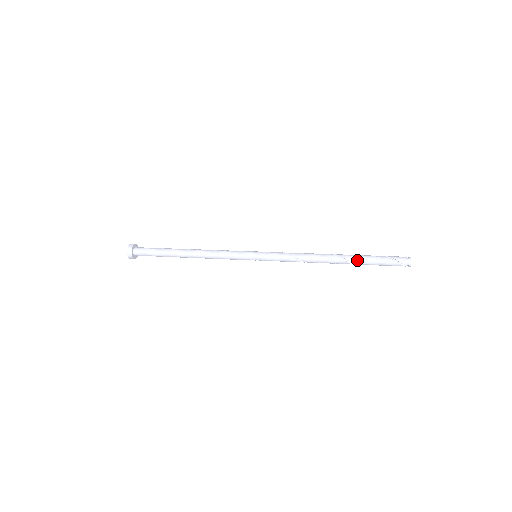
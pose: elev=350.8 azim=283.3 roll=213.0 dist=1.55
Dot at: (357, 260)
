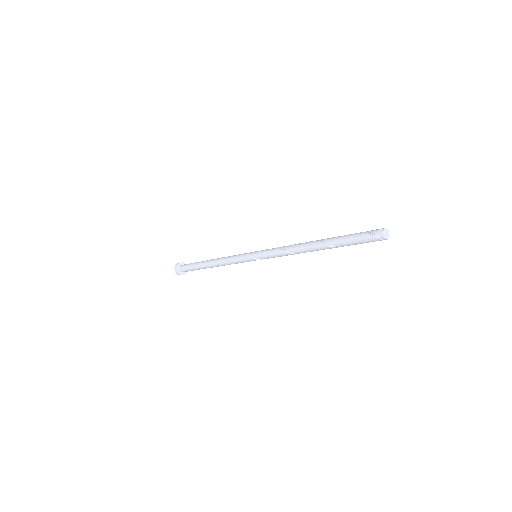
Dot at: (332, 239)
